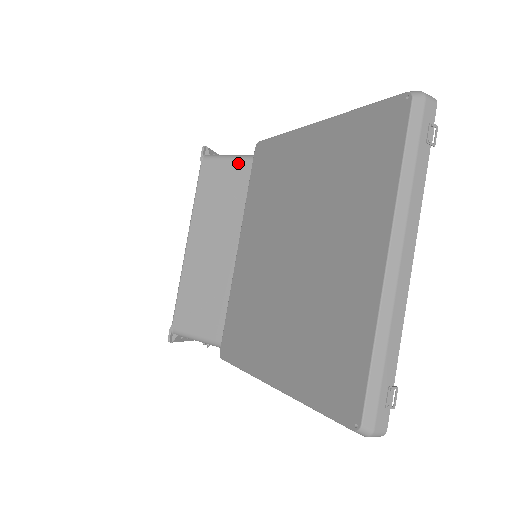
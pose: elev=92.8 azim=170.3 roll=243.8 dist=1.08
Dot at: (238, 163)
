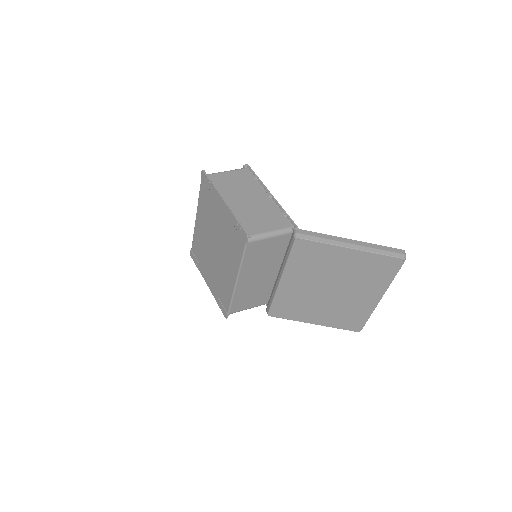
Dot at: (272, 239)
